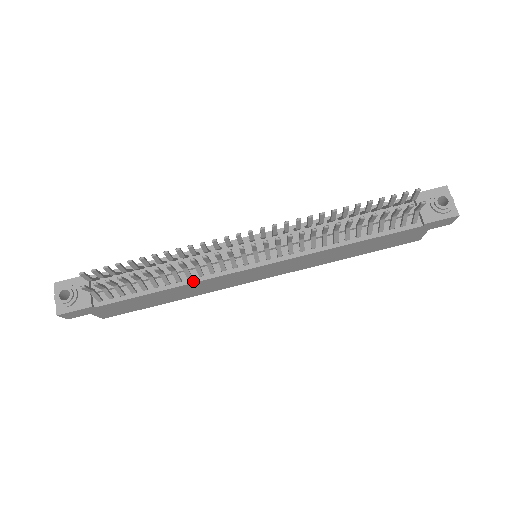
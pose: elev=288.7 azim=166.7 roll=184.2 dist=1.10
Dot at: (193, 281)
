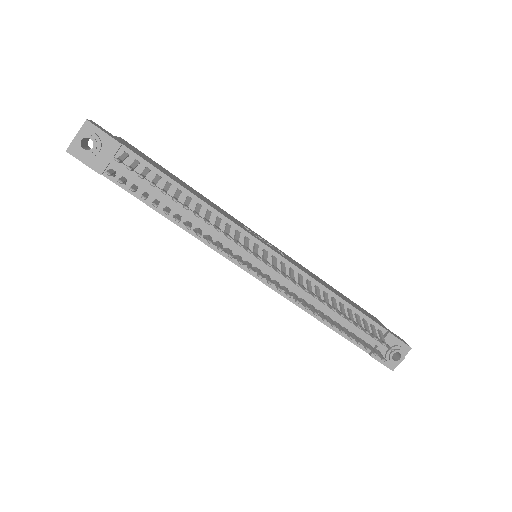
Dot at: (195, 235)
